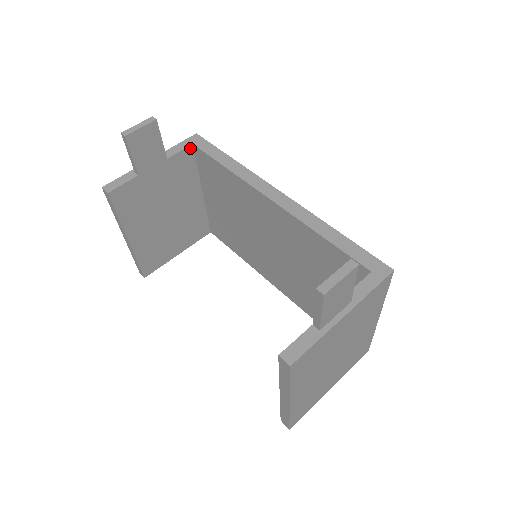
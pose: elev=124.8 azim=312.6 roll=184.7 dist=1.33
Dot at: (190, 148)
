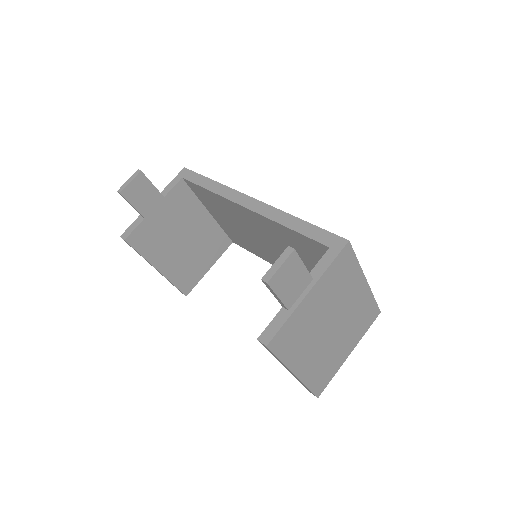
Dot at: (181, 182)
